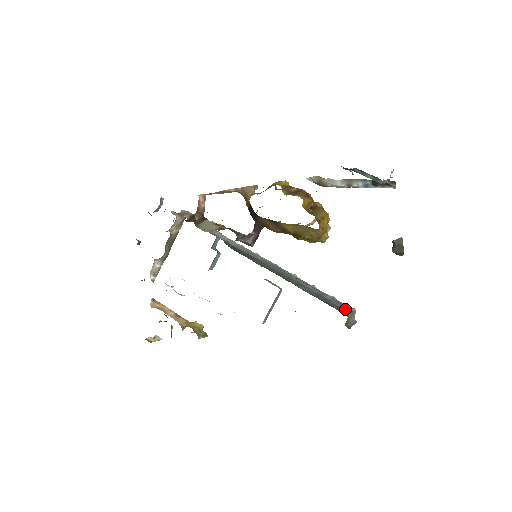
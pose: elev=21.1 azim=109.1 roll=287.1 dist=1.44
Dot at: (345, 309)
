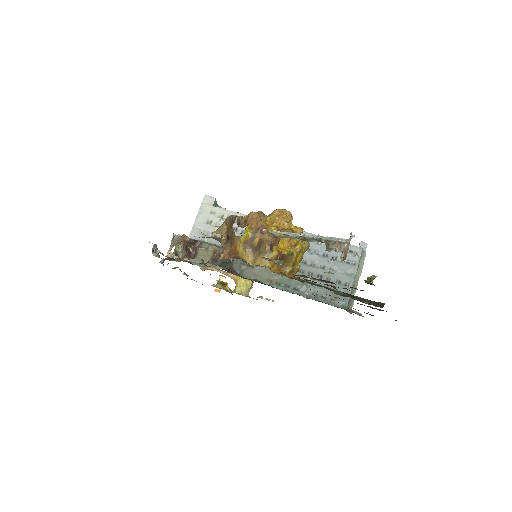
Dot at: (347, 279)
